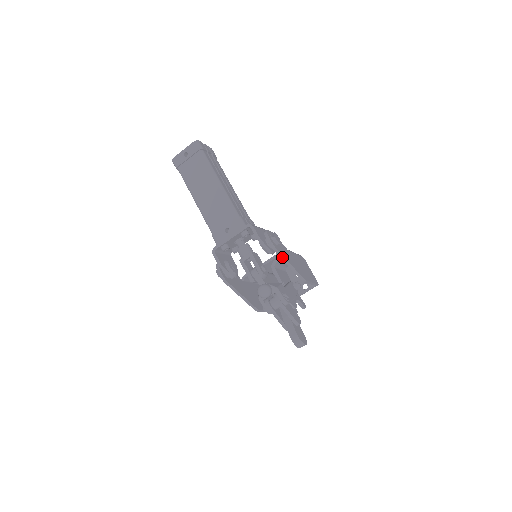
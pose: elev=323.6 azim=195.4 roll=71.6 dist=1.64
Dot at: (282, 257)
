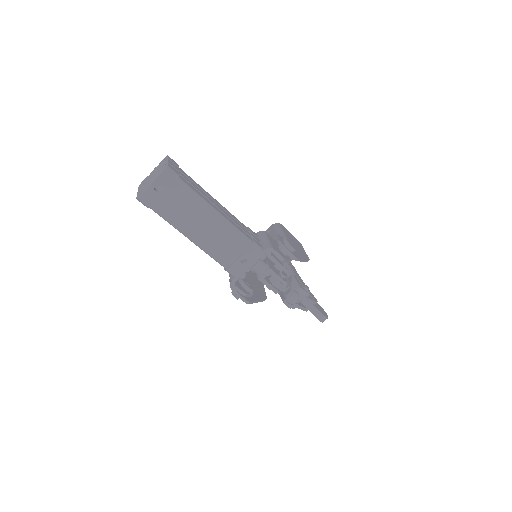
Dot at: (300, 260)
